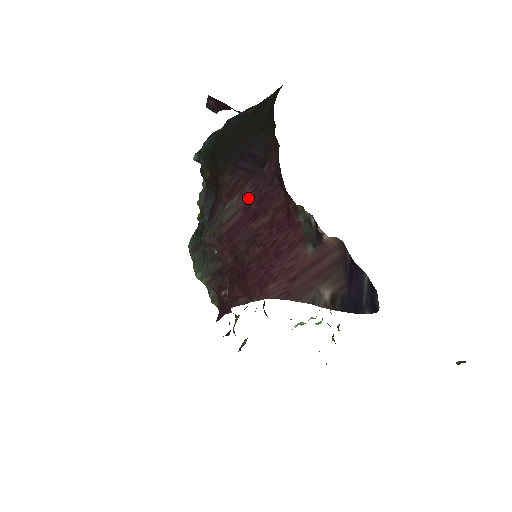
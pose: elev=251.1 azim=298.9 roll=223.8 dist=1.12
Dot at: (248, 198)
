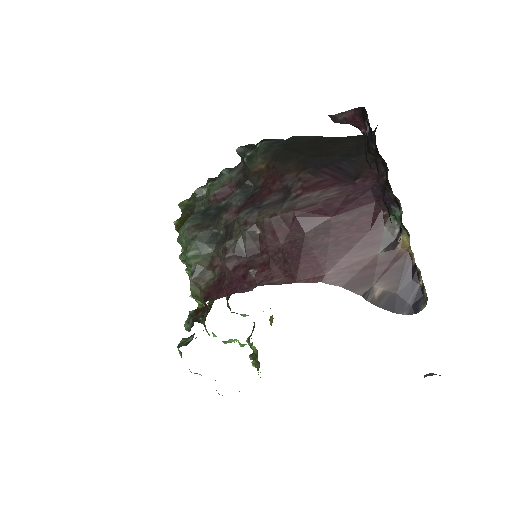
Dot at: (332, 197)
